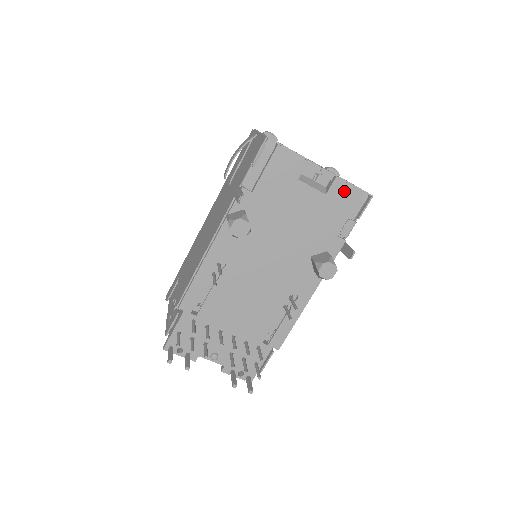
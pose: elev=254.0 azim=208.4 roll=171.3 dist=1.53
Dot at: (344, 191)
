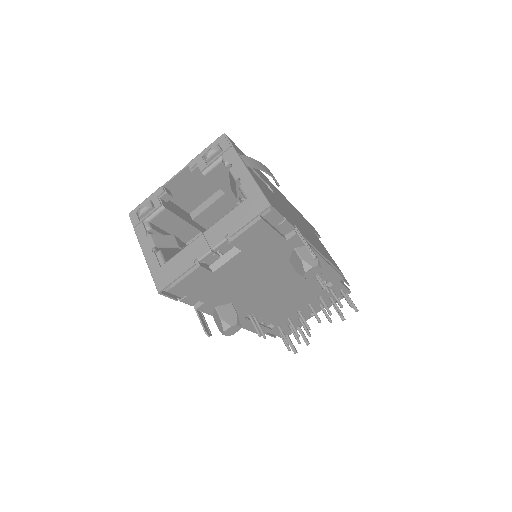
Dot at: (248, 236)
